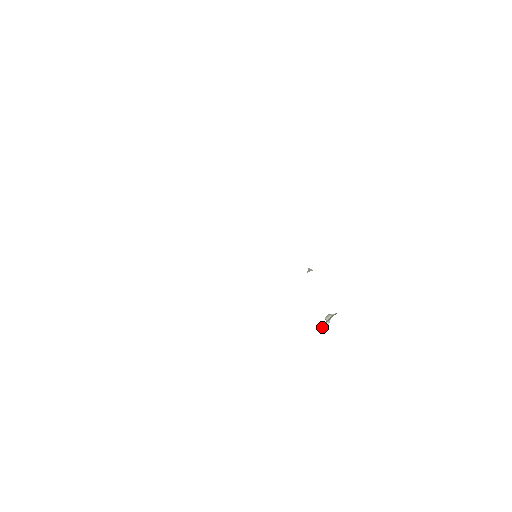
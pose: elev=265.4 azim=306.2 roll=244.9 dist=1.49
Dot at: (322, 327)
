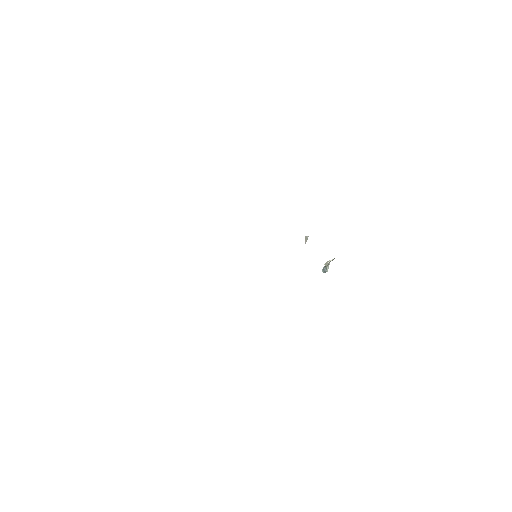
Dot at: (322, 271)
